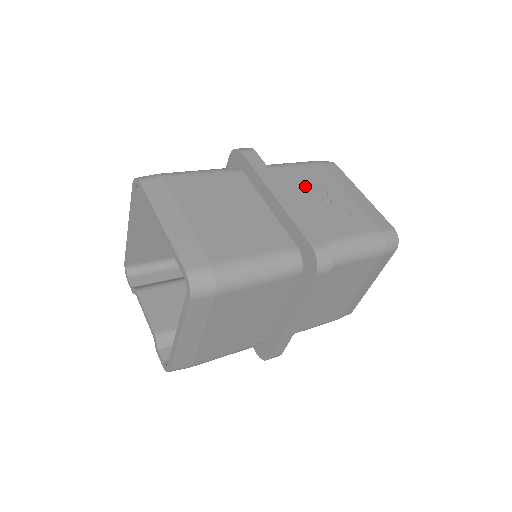
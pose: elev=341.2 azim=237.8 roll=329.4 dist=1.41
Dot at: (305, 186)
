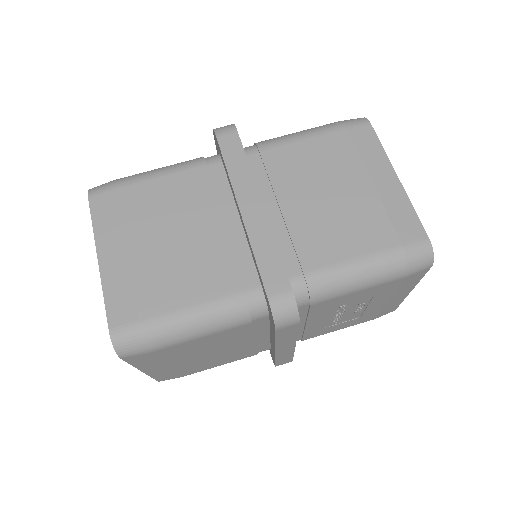
Dot at: (340, 308)
